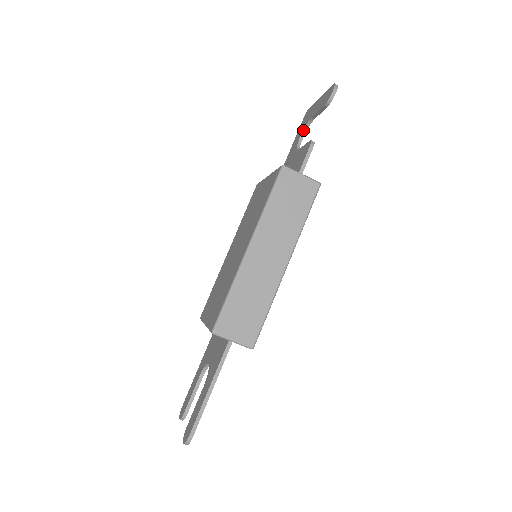
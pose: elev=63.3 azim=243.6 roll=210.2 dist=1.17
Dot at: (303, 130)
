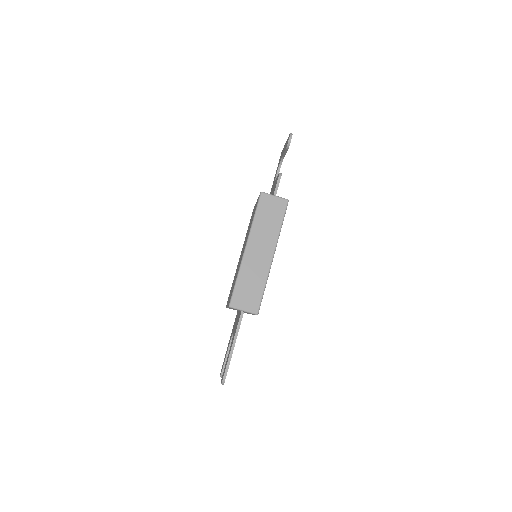
Dot at: (278, 166)
